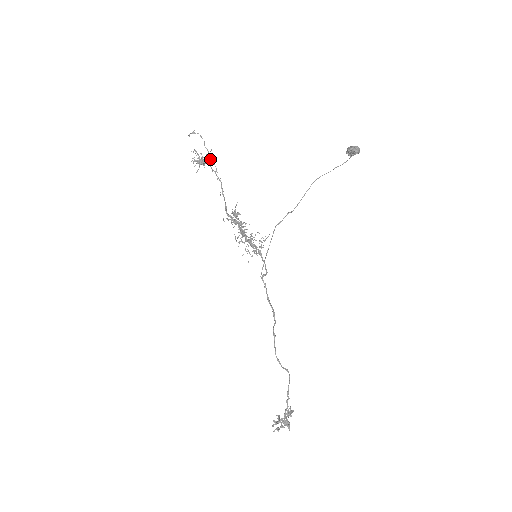
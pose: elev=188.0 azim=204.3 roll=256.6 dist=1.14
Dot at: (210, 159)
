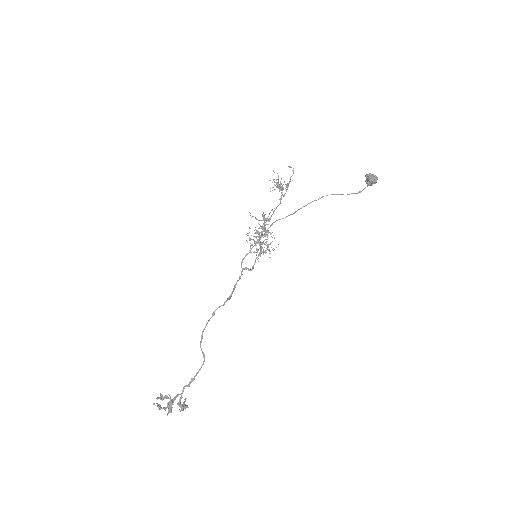
Dot at: (287, 186)
